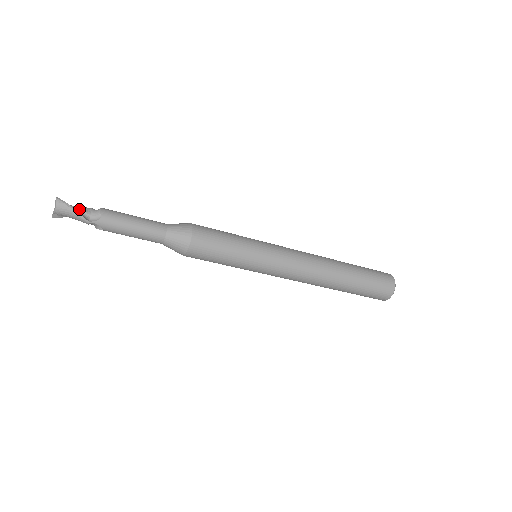
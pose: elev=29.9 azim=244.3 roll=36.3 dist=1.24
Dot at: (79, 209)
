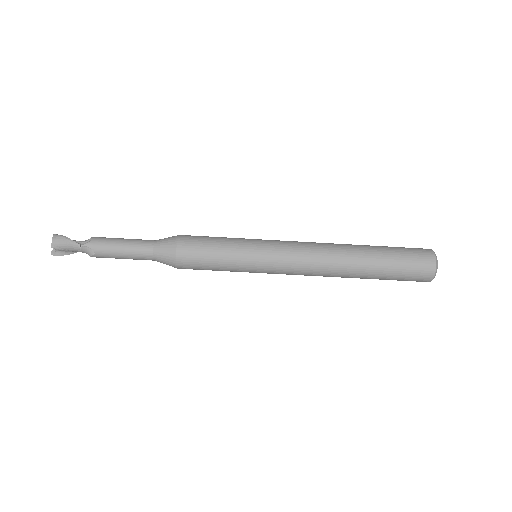
Dot at: (73, 240)
